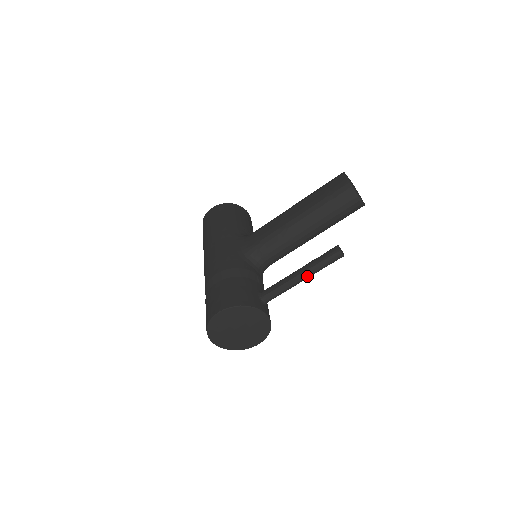
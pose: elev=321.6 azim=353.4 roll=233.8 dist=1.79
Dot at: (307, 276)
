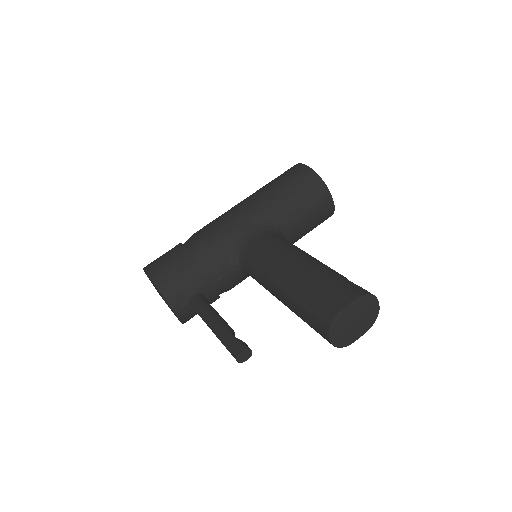
Dot at: (214, 333)
